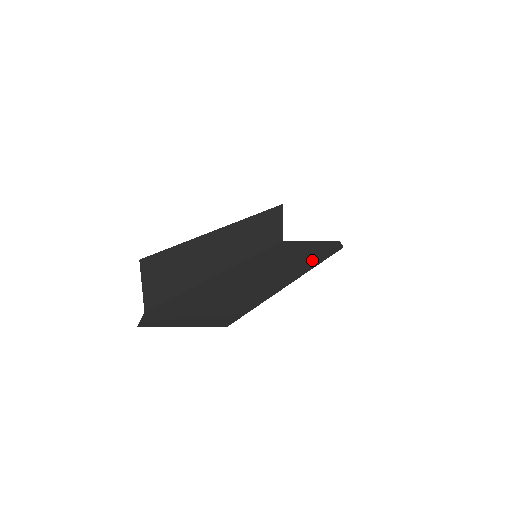
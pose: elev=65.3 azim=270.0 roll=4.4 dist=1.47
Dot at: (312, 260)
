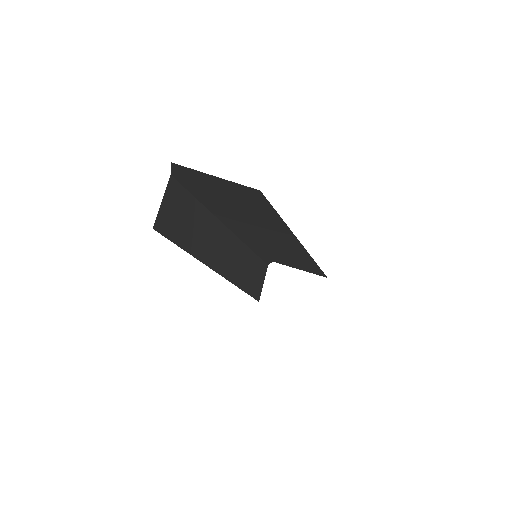
Dot at: occluded
